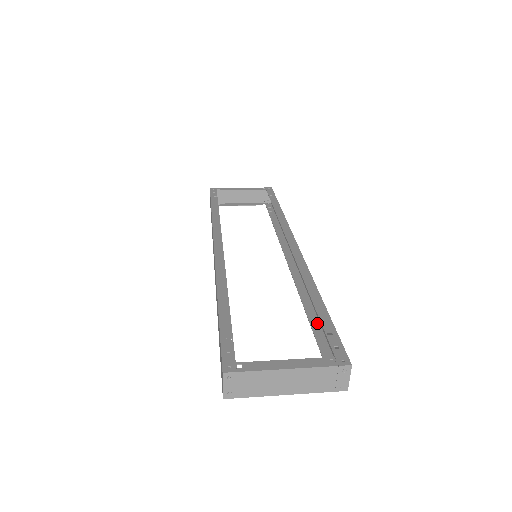
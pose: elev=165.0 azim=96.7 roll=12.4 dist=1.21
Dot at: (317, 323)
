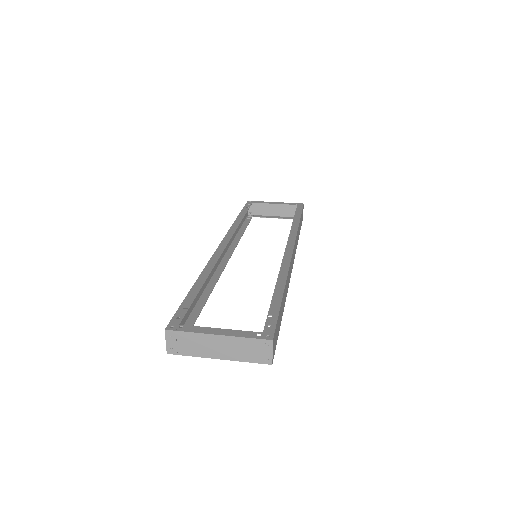
Dot at: occluded
